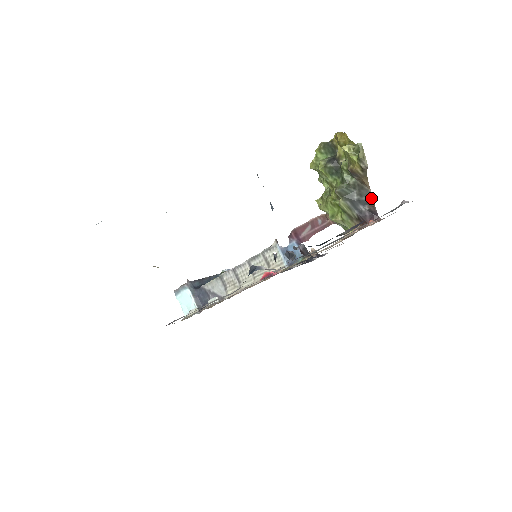
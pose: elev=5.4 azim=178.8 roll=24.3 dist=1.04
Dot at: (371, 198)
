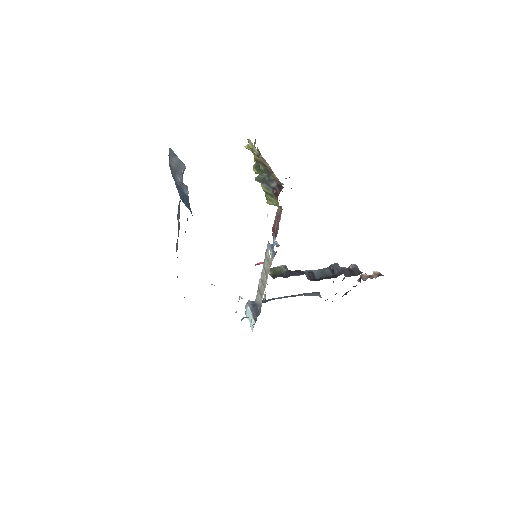
Dot at: (274, 175)
